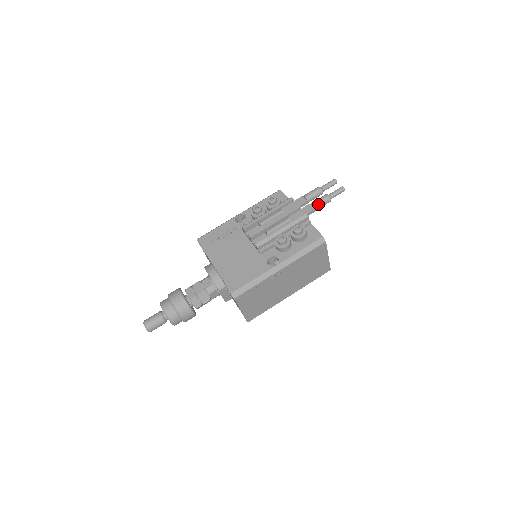
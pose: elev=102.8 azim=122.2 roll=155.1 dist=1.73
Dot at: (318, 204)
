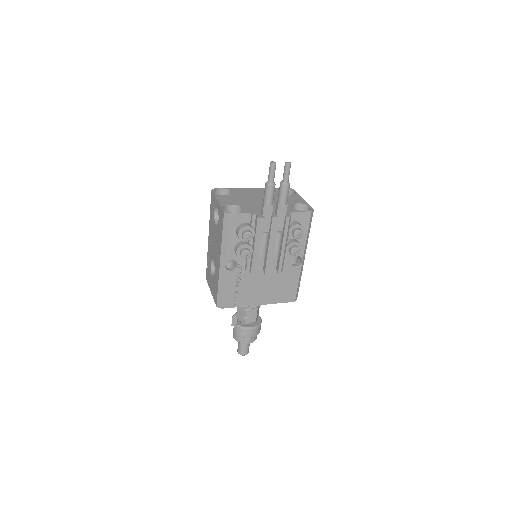
Dot at: (287, 200)
